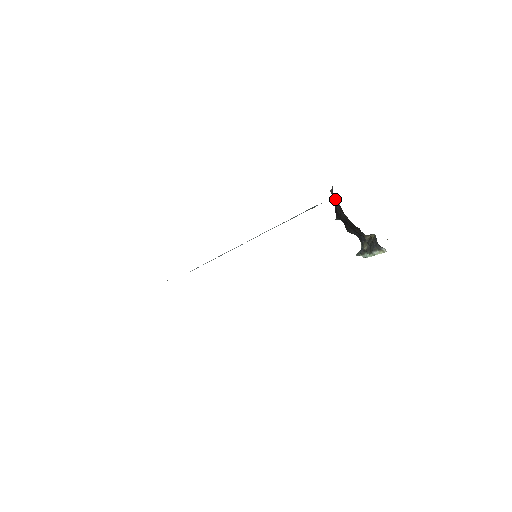
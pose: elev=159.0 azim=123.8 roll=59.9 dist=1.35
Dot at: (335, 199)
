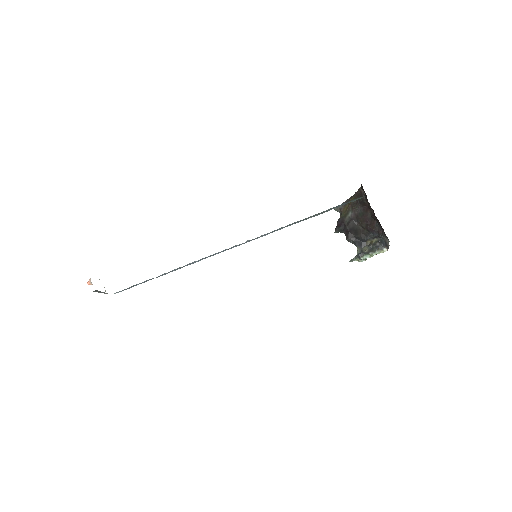
Dot at: (357, 205)
